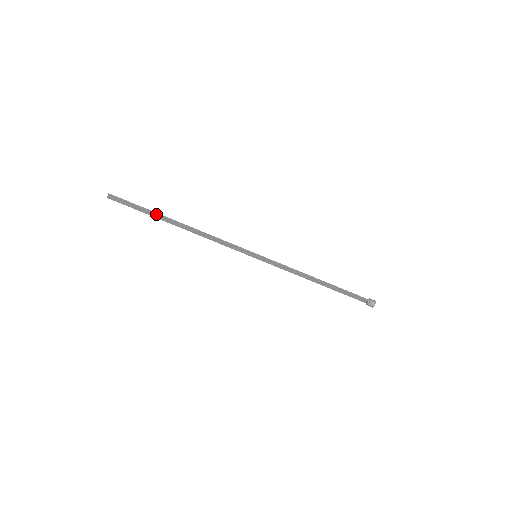
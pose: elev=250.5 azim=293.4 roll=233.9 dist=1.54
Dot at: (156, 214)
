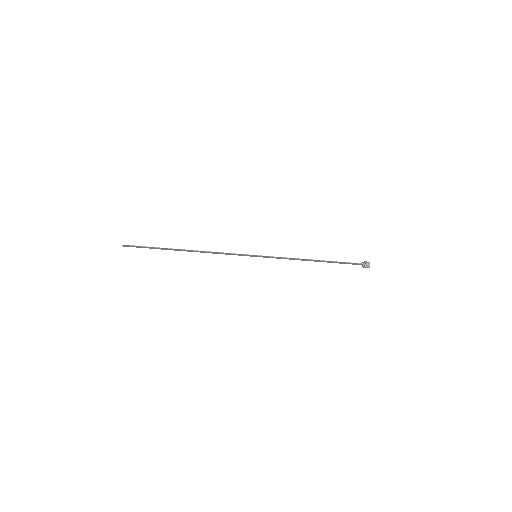
Dot at: (164, 248)
